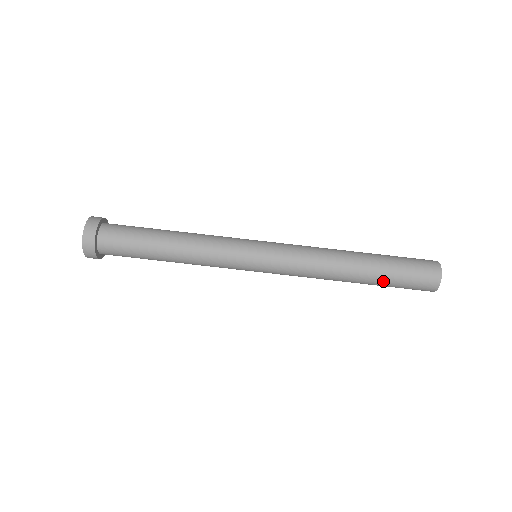
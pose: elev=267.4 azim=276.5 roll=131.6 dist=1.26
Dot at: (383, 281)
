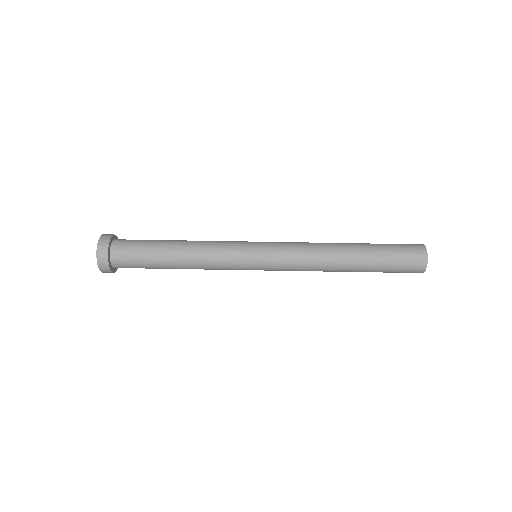
Dot at: (375, 251)
